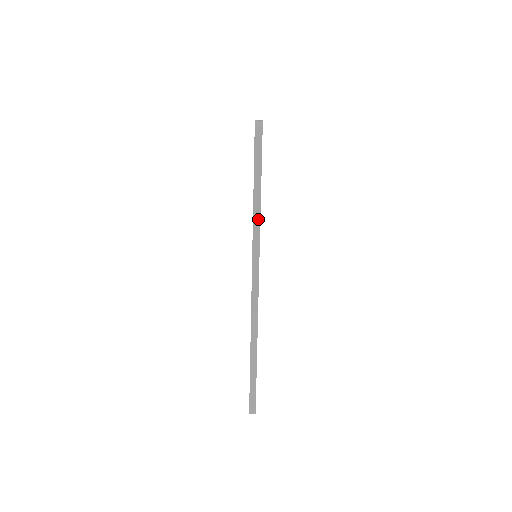
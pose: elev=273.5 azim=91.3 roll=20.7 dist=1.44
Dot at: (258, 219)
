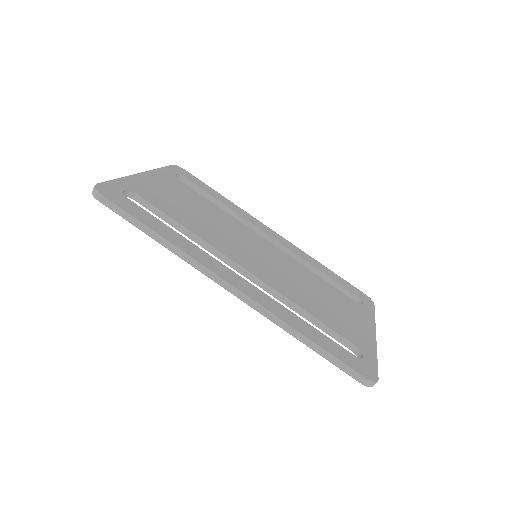
Dot at: (169, 244)
